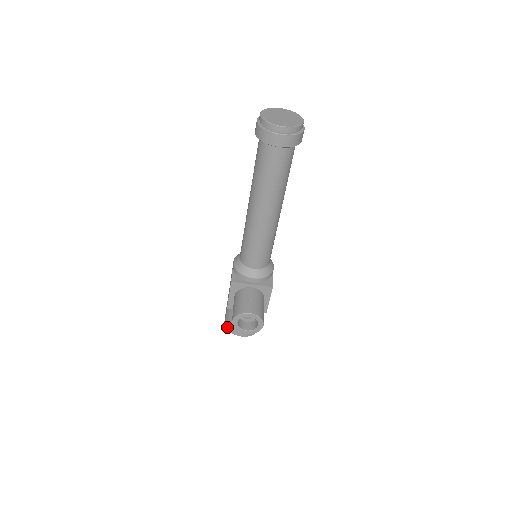
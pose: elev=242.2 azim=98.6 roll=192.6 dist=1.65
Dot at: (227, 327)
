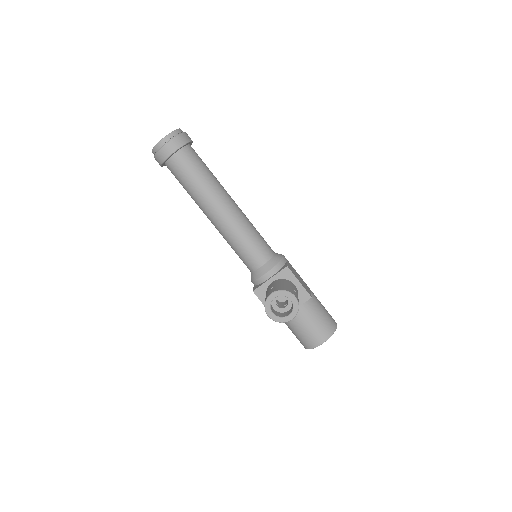
Dot at: (306, 347)
